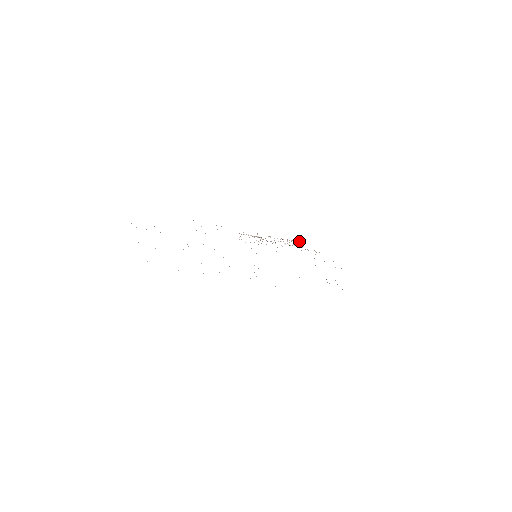
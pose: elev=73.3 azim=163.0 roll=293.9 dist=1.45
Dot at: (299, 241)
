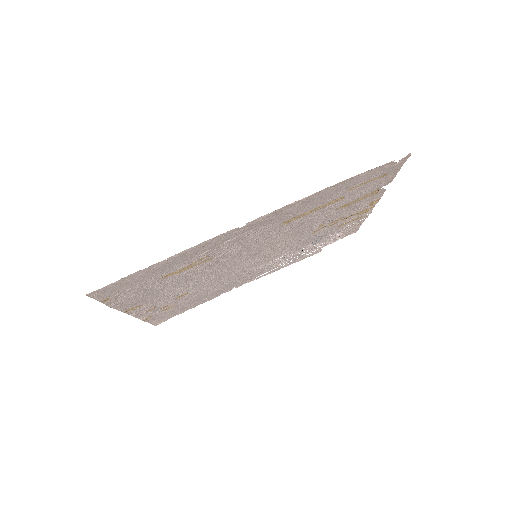
Dot at: (342, 238)
